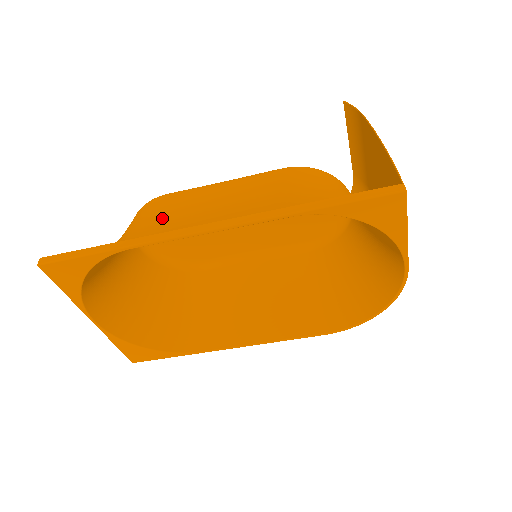
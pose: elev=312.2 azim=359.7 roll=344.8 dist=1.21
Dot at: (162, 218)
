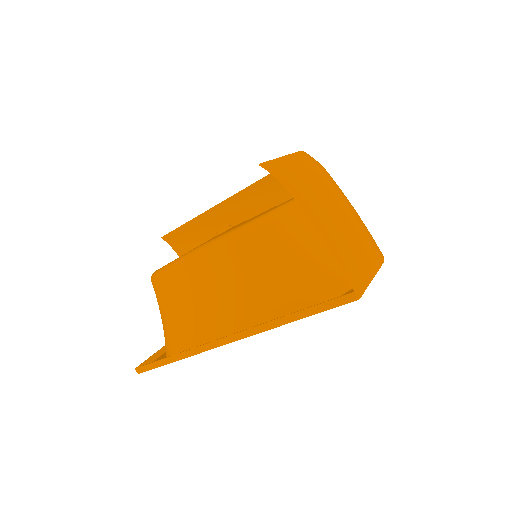
Dot at: (182, 310)
